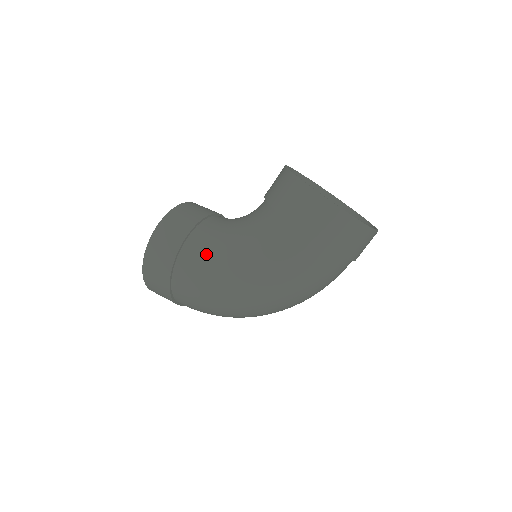
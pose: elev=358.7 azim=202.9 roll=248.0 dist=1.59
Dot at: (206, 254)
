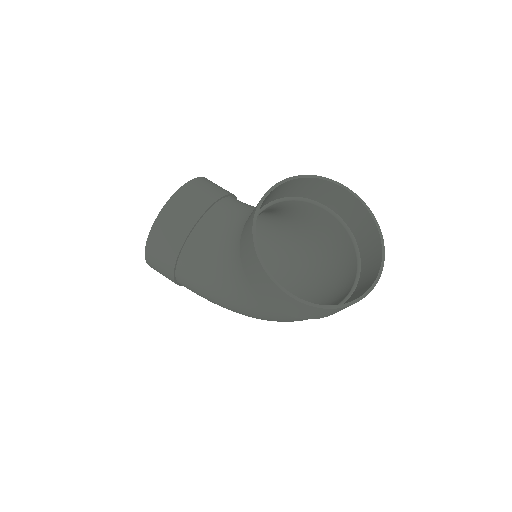
Dot at: (199, 282)
